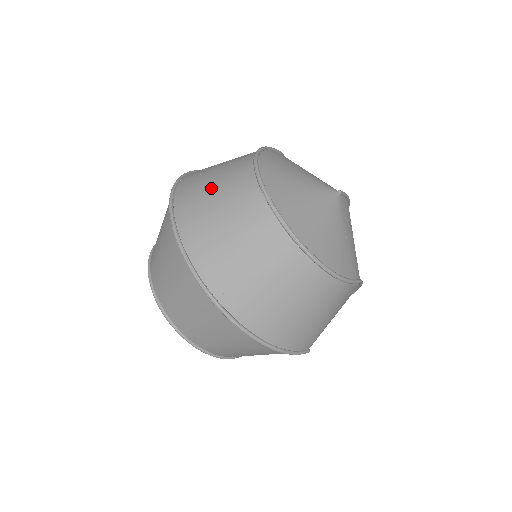
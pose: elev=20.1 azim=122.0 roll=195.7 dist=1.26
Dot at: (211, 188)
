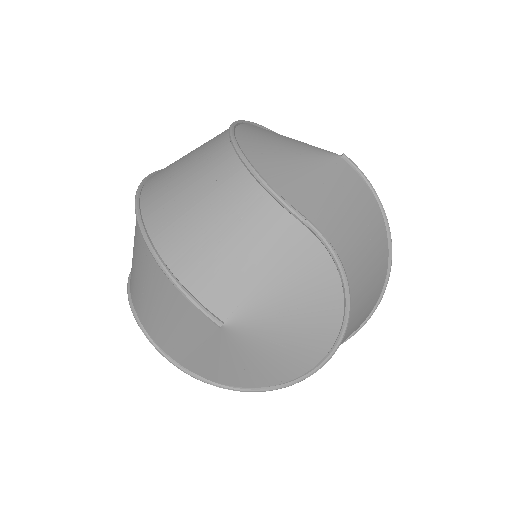
Dot at: occluded
